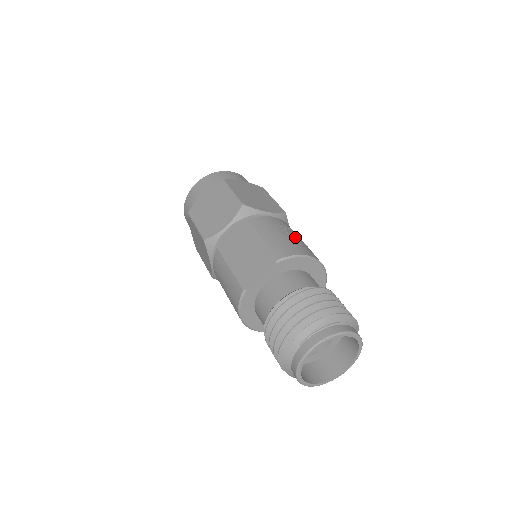
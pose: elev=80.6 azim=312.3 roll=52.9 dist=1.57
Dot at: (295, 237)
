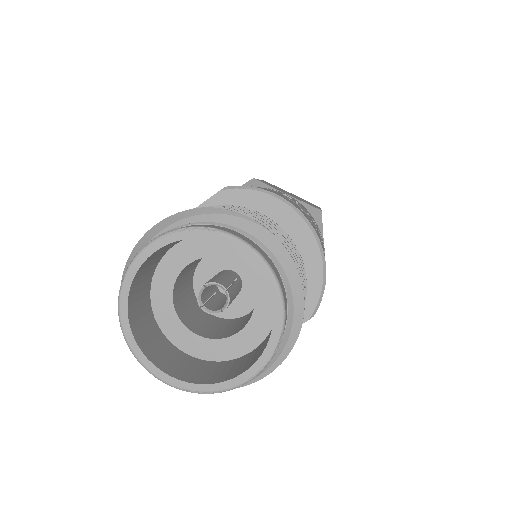
Dot at: (294, 201)
